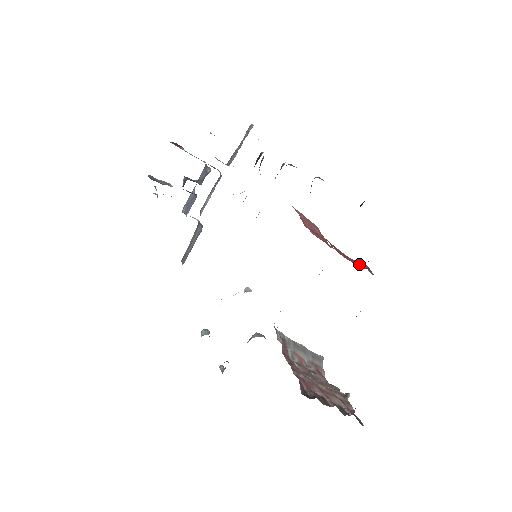
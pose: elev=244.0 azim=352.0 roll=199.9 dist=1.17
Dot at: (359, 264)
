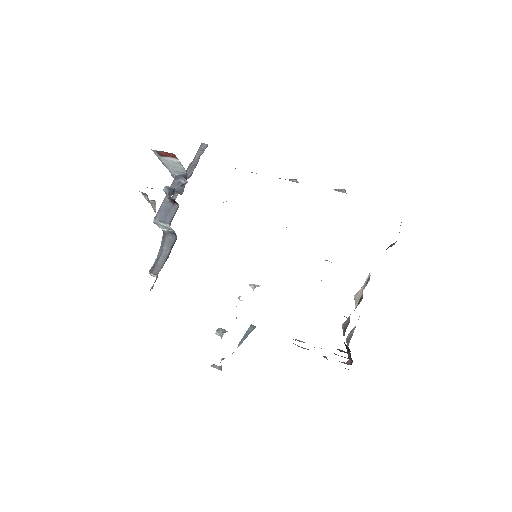
Dot at: occluded
